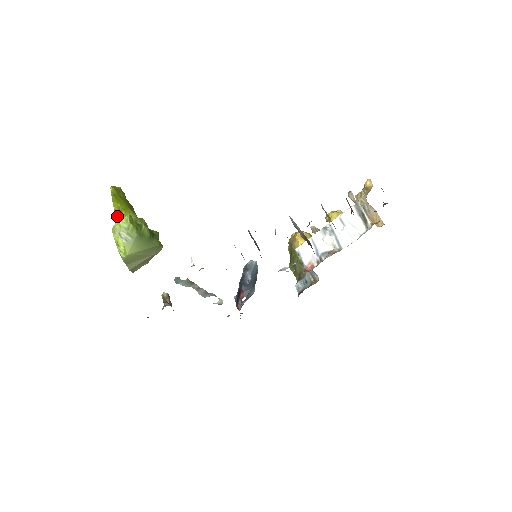
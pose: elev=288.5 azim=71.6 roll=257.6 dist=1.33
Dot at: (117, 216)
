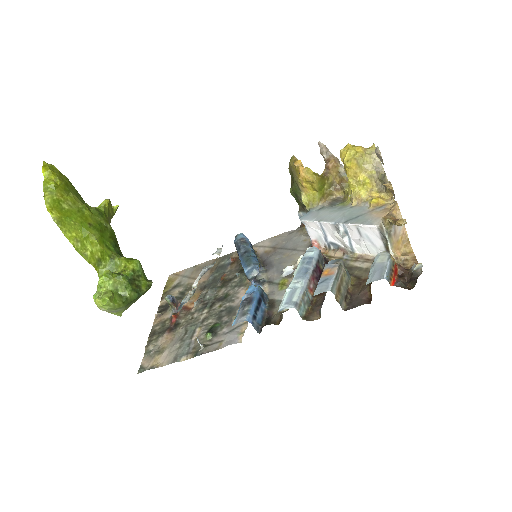
Dot at: (81, 253)
